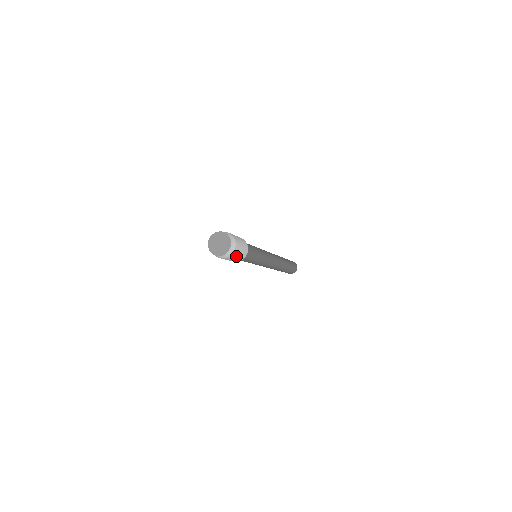
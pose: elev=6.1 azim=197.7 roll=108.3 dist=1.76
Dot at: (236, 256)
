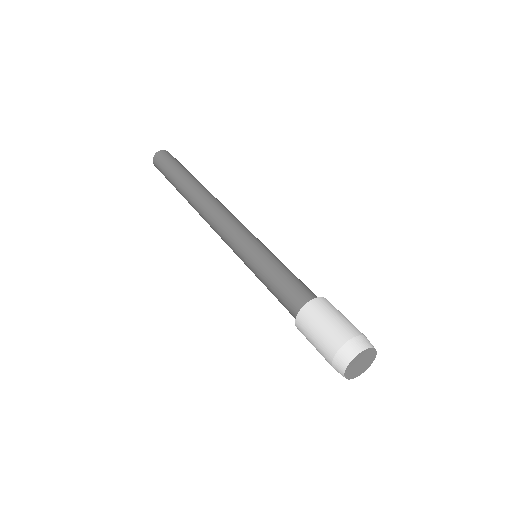
Dot at: occluded
